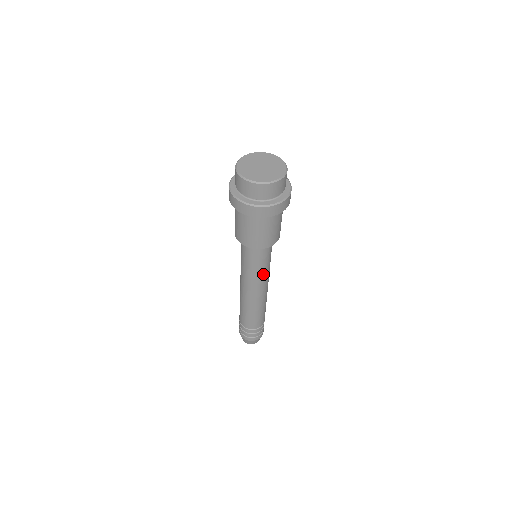
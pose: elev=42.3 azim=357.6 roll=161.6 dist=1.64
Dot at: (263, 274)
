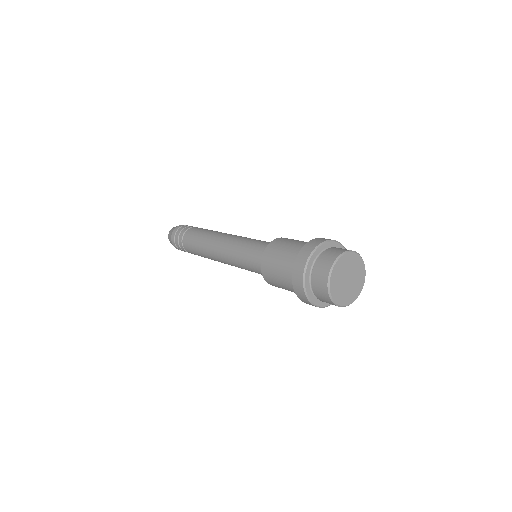
Dot at: occluded
